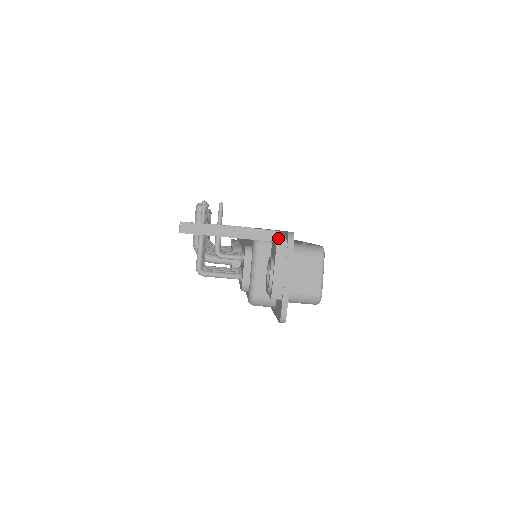
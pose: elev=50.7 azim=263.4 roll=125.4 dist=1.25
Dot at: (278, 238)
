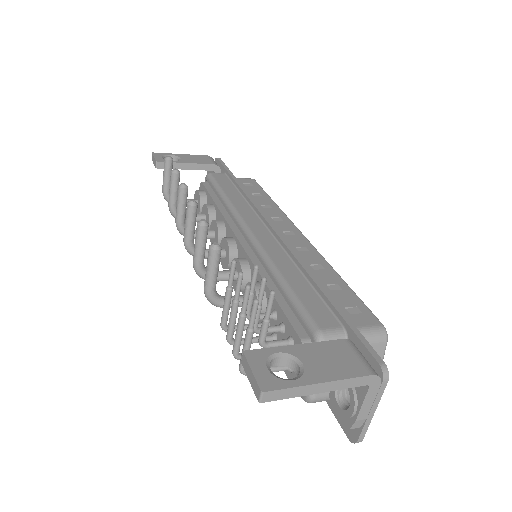
Dot at: (373, 381)
